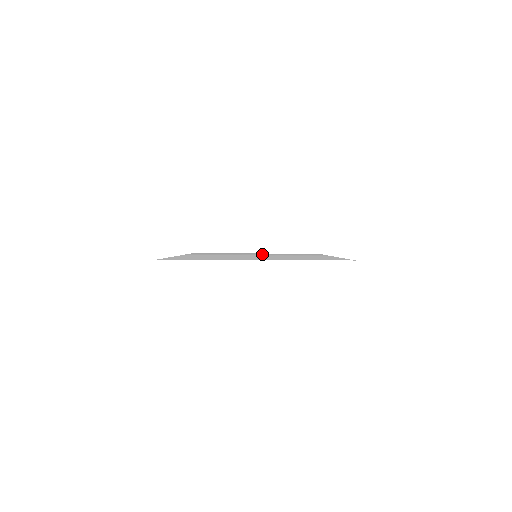
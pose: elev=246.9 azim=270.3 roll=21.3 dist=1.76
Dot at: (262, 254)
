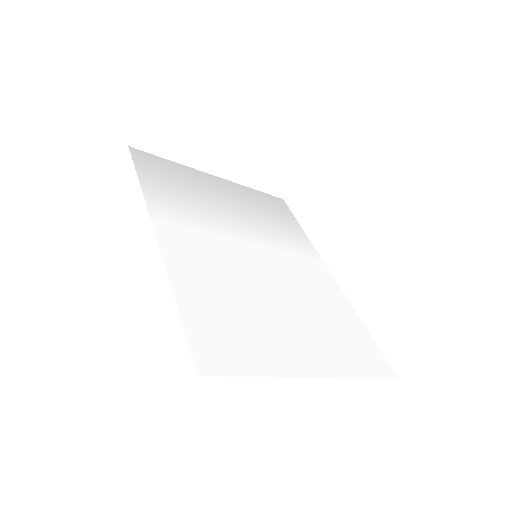
Dot at: (239, 210)
